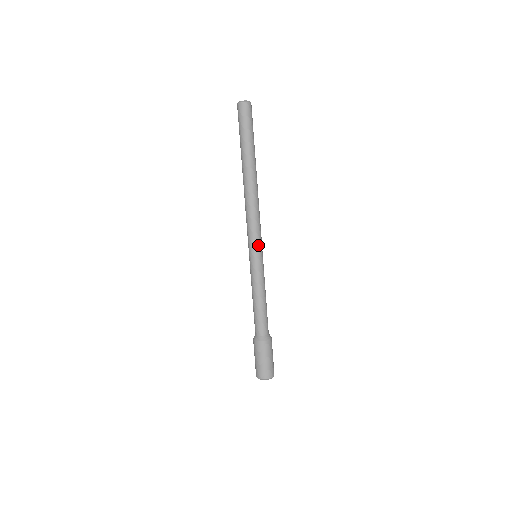
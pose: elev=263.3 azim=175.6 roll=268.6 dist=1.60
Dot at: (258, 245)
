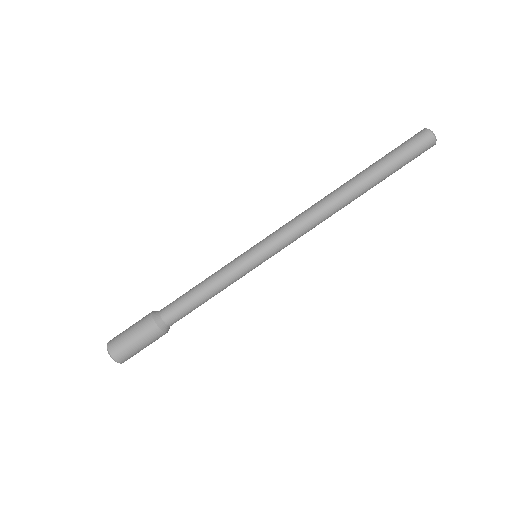
Dot at: (268, 245)
